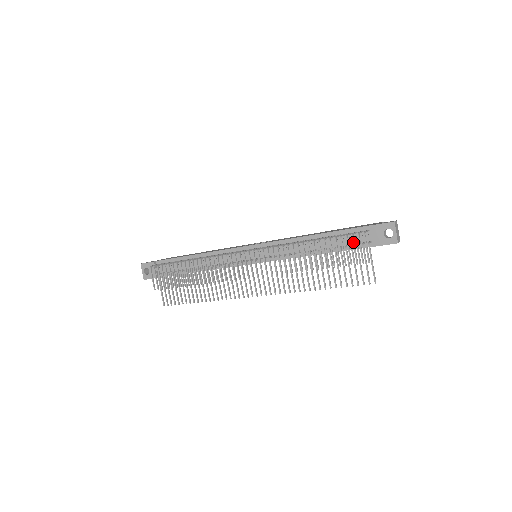
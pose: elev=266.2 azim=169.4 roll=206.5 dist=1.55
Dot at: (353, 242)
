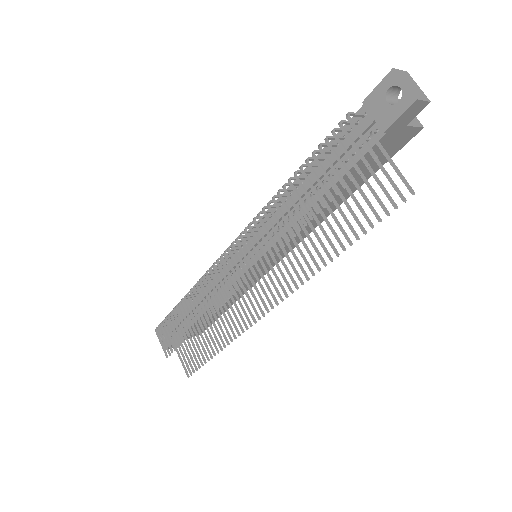
Dot at: (337, 141)
